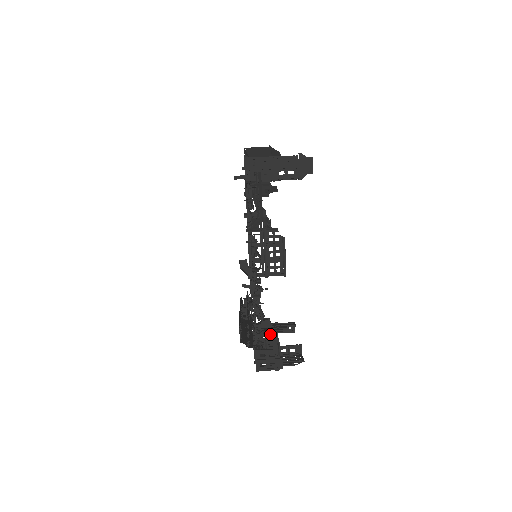
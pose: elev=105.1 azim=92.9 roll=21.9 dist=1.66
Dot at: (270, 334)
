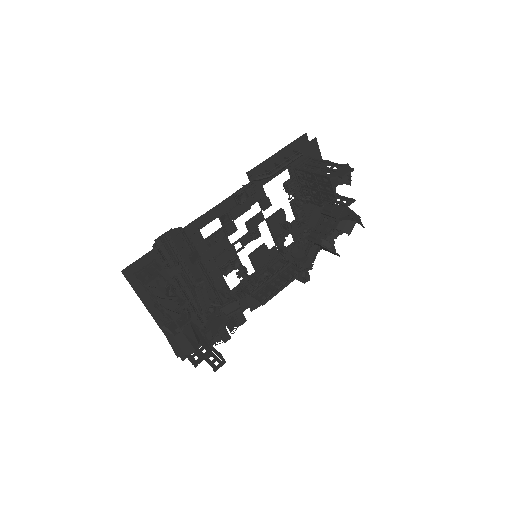
Dot at: (199, 355)
